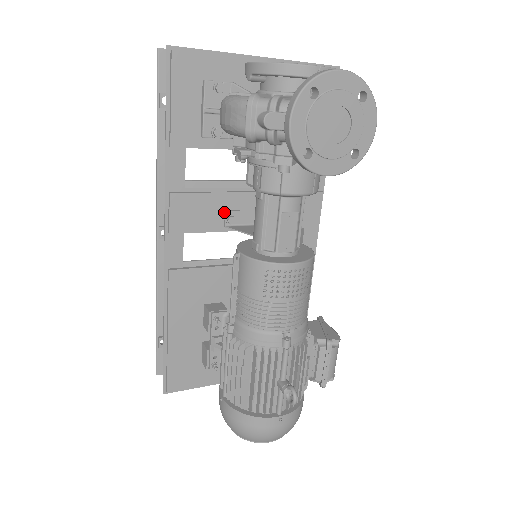
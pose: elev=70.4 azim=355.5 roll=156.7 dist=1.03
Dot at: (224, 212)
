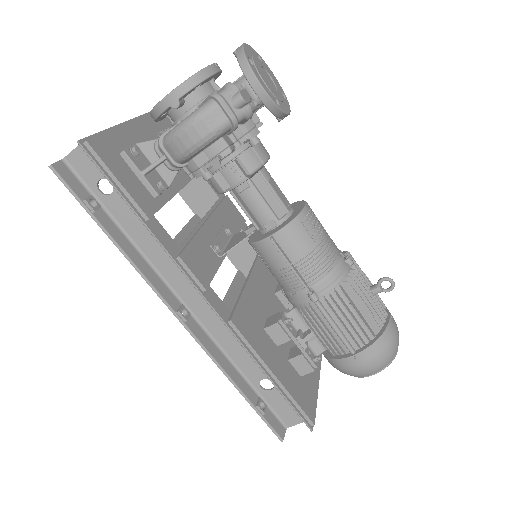
Dot at: (210, 247)
